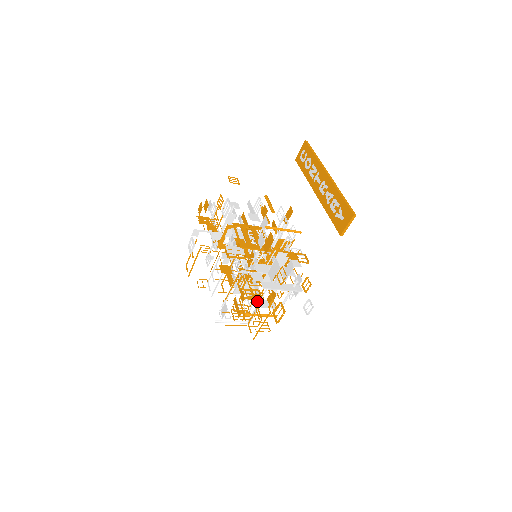
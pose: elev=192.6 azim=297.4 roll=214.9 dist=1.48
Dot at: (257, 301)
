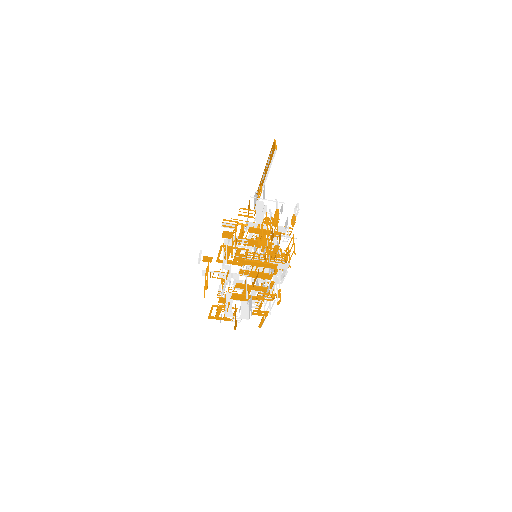
Dot at: (272, 273)
